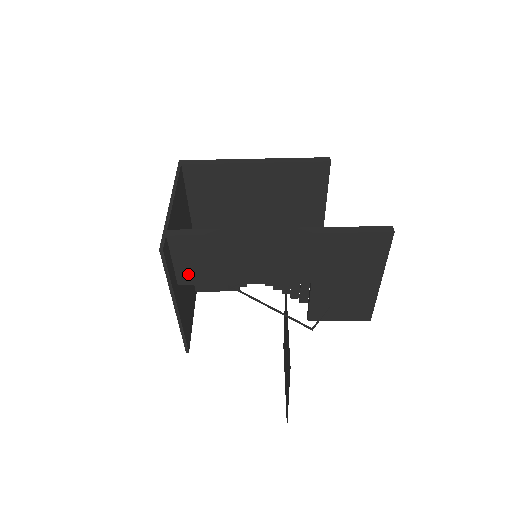
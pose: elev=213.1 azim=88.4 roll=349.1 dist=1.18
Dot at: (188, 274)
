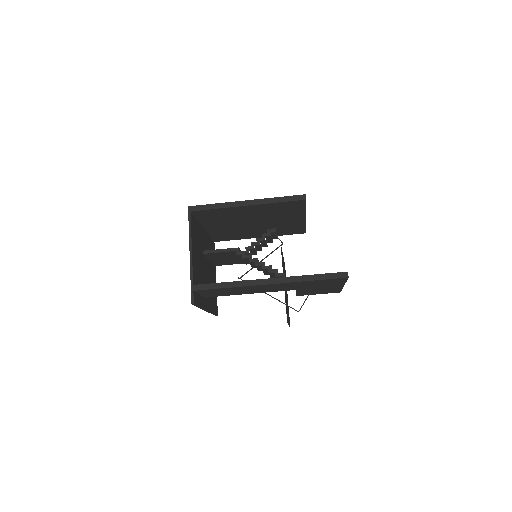
Dot at: (211, 295)
